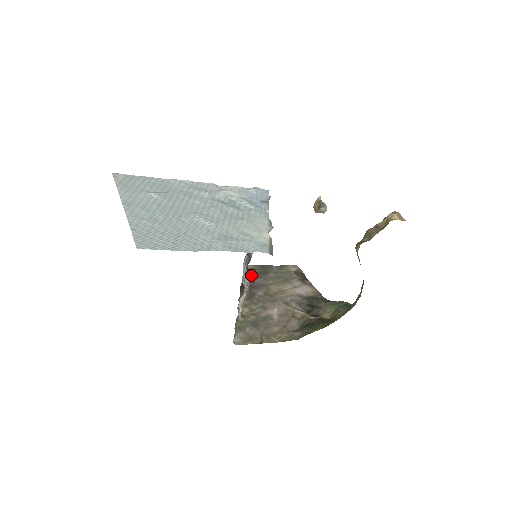
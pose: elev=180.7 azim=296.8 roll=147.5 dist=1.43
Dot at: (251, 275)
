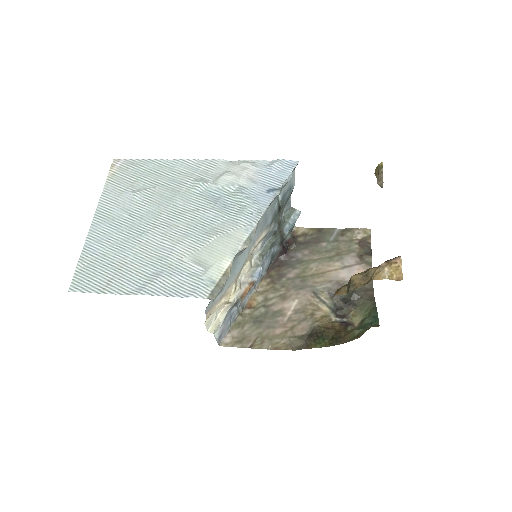
Dot at: (296, 245)
